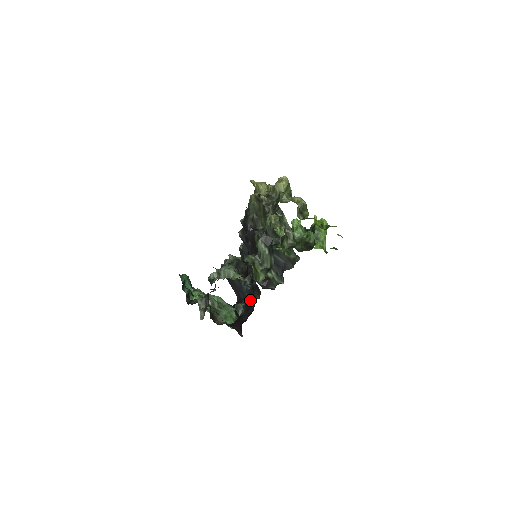
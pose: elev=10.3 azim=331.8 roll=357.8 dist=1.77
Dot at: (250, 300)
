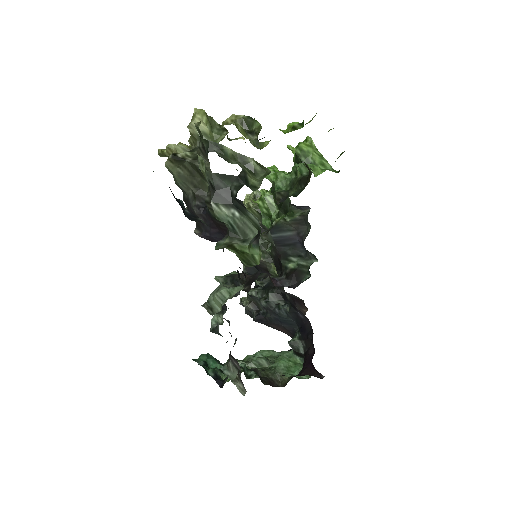
Dot at: (301, 323)
